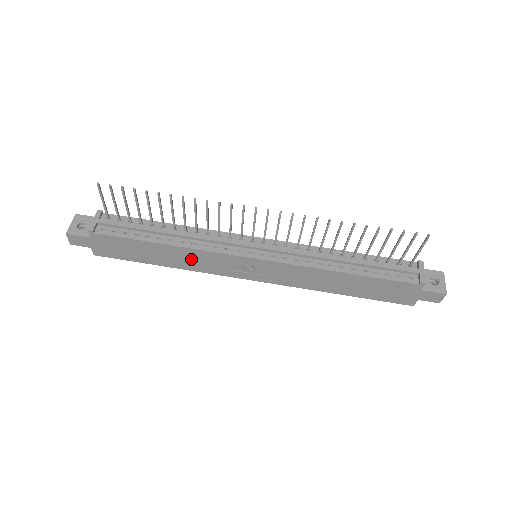
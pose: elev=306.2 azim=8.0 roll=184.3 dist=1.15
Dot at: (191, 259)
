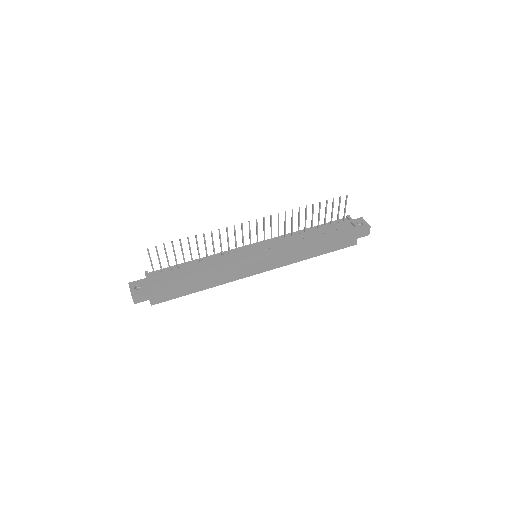
Dot at: (219, 275)
